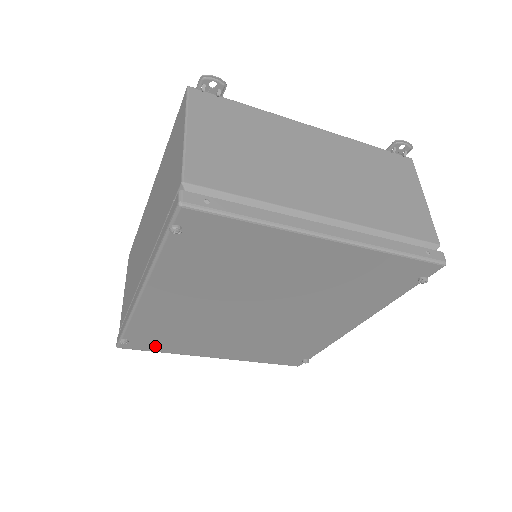
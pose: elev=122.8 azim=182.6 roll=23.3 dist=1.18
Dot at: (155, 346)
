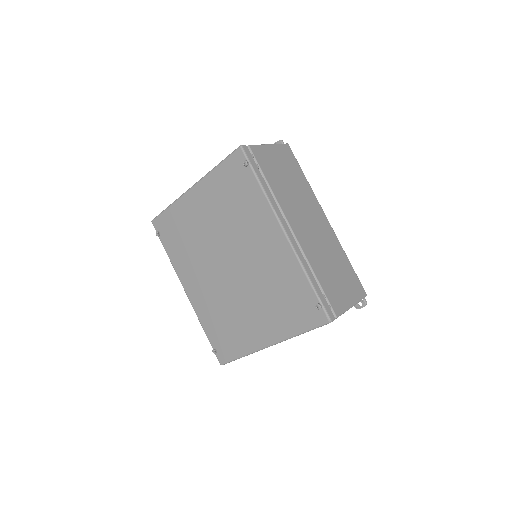
Dot at: (231, 349)
